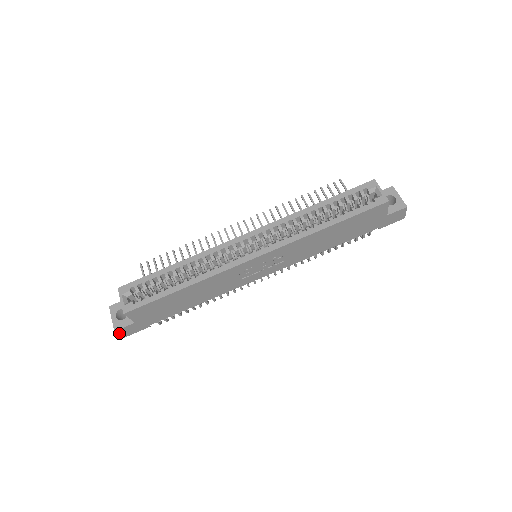
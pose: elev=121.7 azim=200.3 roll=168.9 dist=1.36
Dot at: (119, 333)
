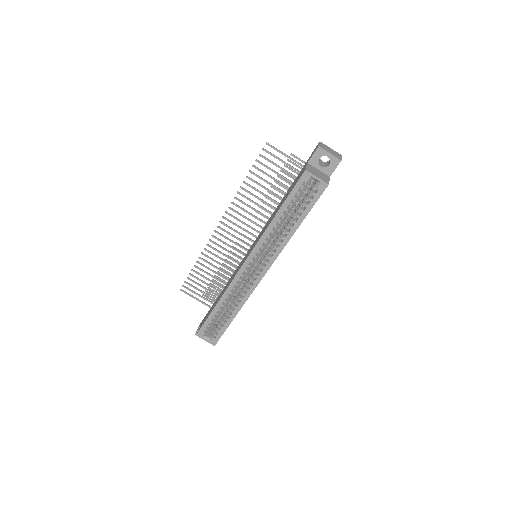
Dot at: occluded
